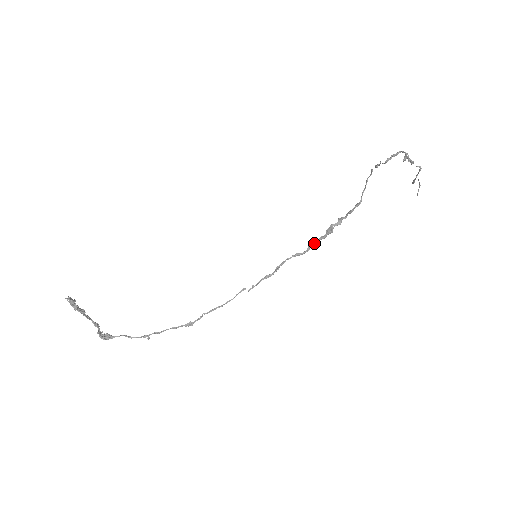
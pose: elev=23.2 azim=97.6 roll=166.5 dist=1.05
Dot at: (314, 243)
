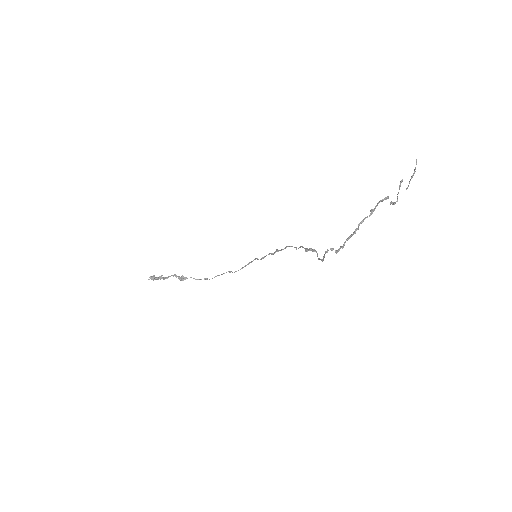
Dot at: (300, 247)
